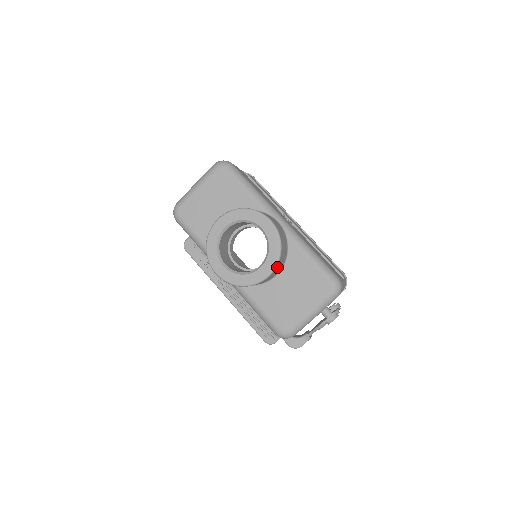
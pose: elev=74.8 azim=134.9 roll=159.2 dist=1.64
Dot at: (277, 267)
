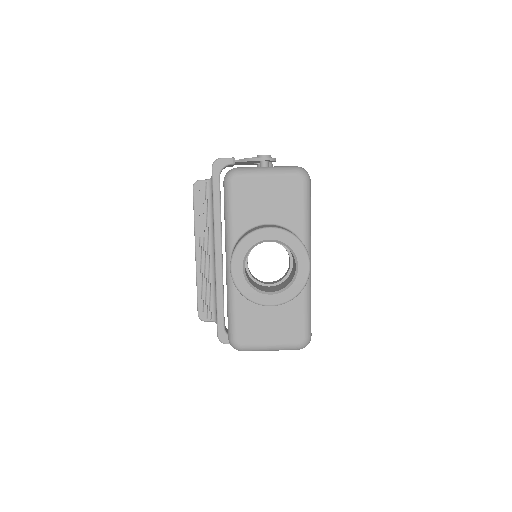
Dot at: occluded
